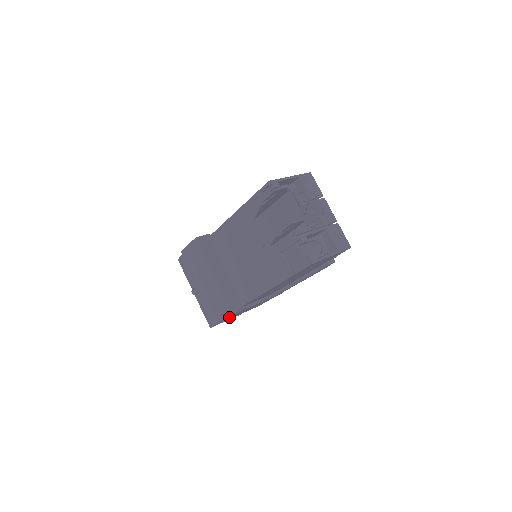
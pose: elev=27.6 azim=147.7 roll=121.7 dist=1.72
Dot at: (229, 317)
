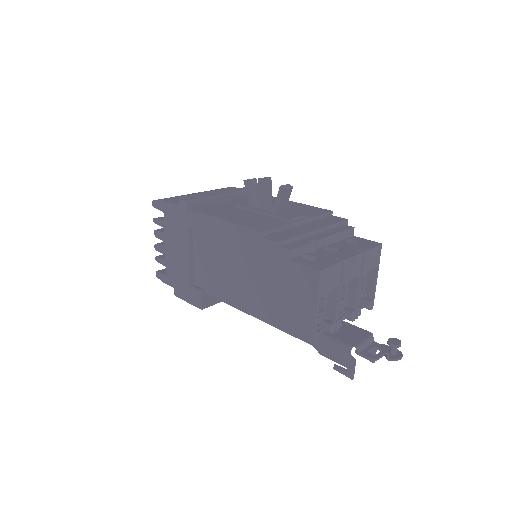
Dot at: occluded
